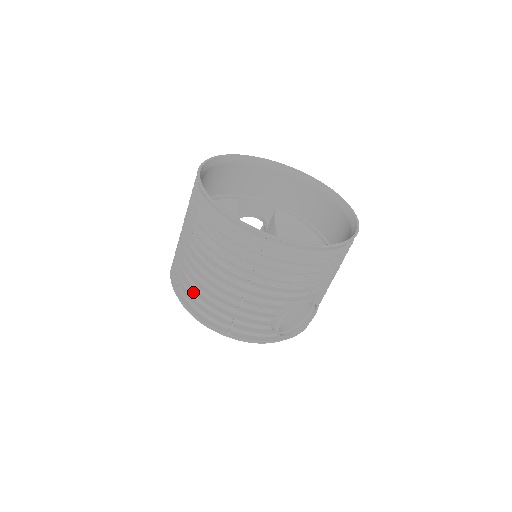
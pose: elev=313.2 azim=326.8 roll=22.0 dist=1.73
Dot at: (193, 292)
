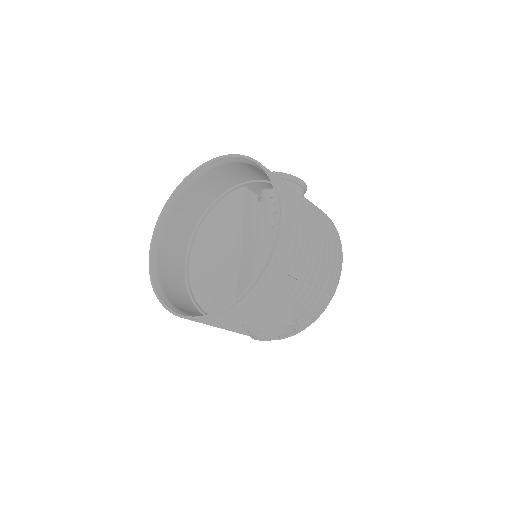
Dot at: occluded
